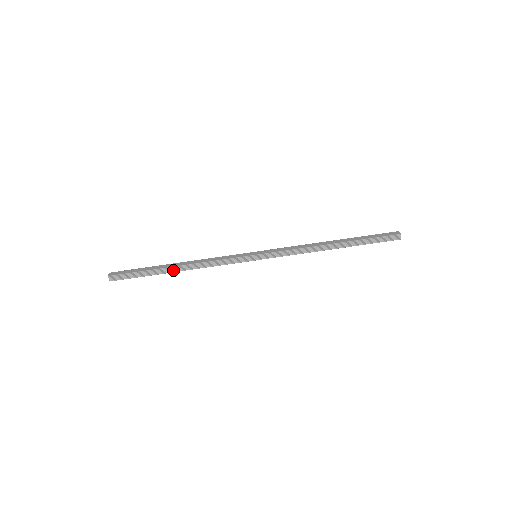
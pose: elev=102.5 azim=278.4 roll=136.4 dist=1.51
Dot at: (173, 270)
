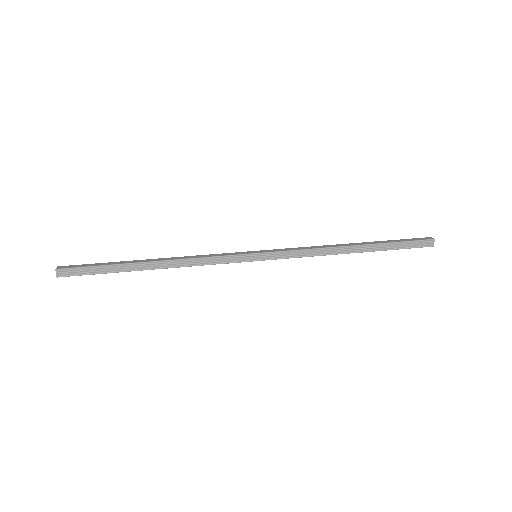
Dot at: (146, 267)
